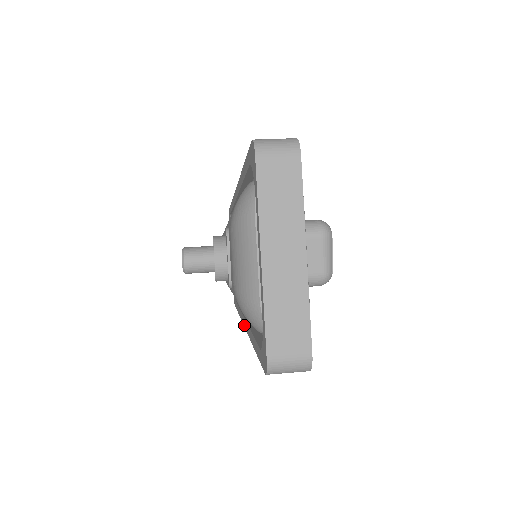
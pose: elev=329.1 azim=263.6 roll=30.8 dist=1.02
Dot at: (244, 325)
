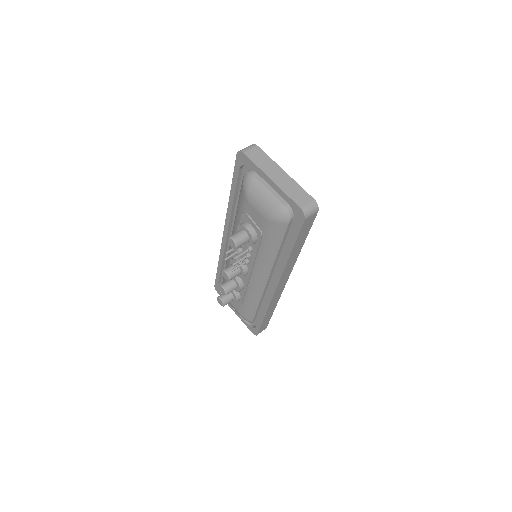
Dot at: (276, 285)
